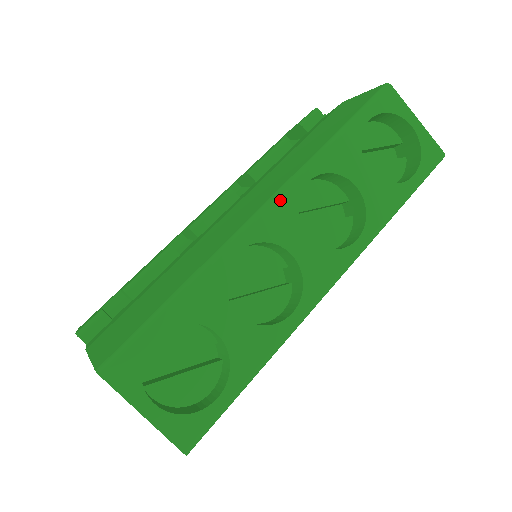
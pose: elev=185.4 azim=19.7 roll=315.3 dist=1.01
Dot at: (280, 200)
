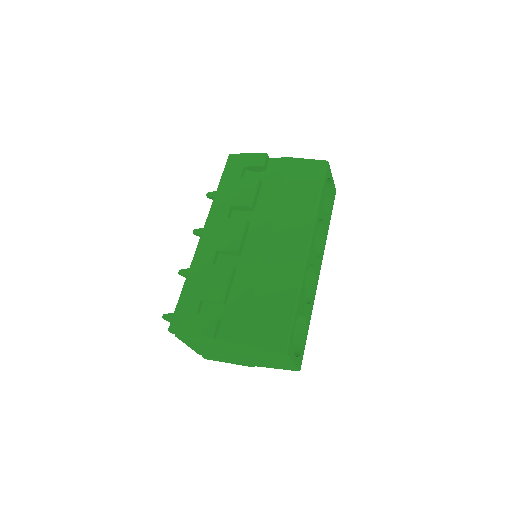
Dot at: (312, 241)
